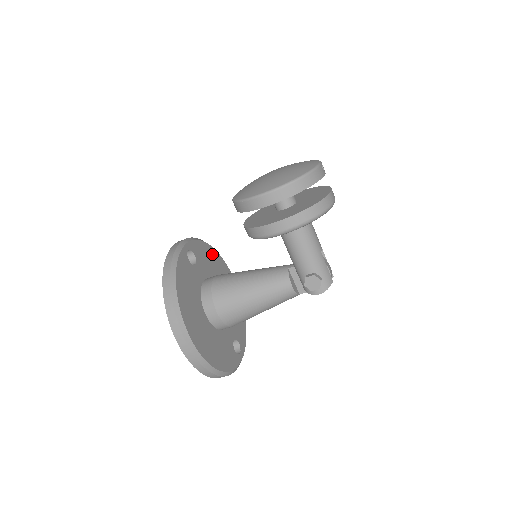
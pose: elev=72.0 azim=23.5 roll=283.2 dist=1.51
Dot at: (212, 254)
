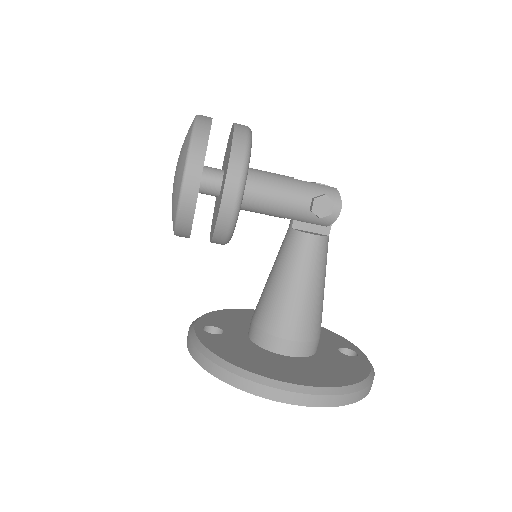
Dot at: (230, 314)
